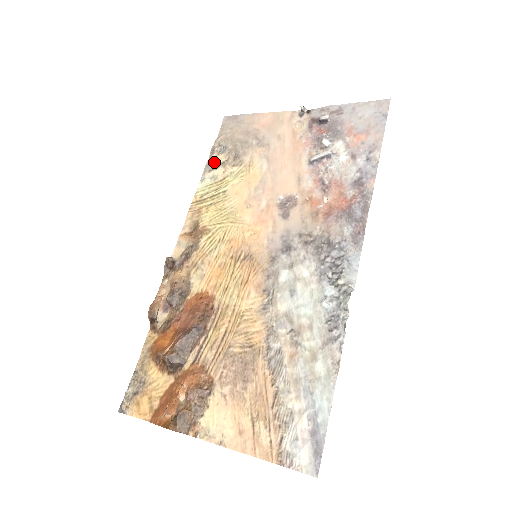
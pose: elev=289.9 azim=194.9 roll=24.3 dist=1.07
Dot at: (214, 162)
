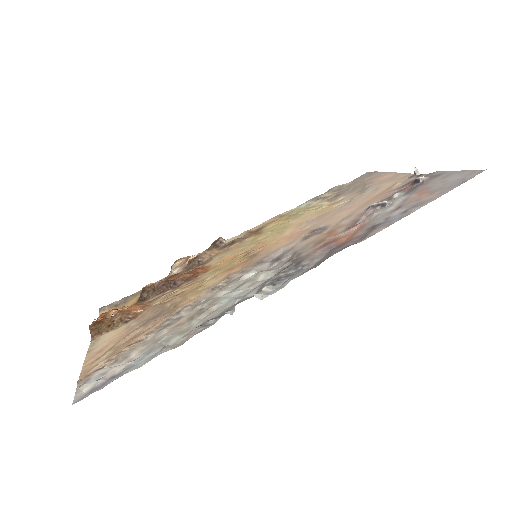
Dot at: (322, 196)
